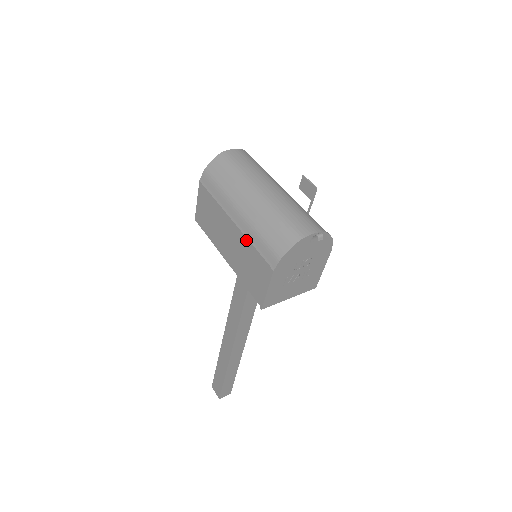
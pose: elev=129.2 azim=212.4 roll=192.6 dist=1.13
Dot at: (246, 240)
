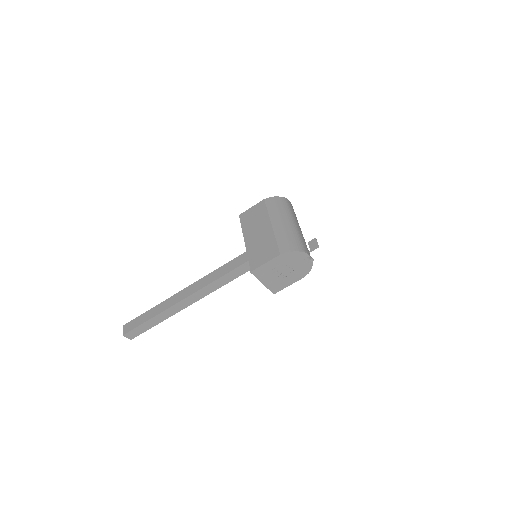
Dot at: (273, 236)
